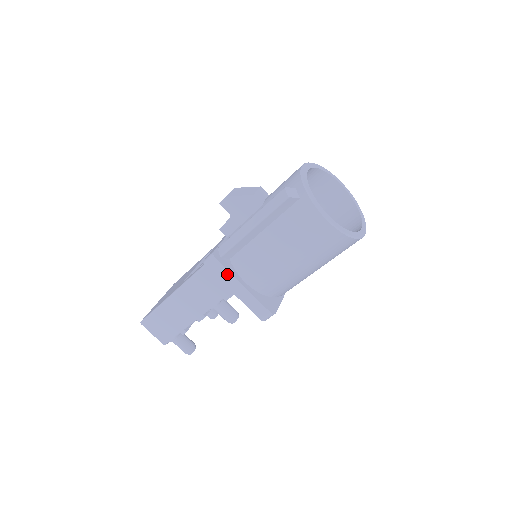
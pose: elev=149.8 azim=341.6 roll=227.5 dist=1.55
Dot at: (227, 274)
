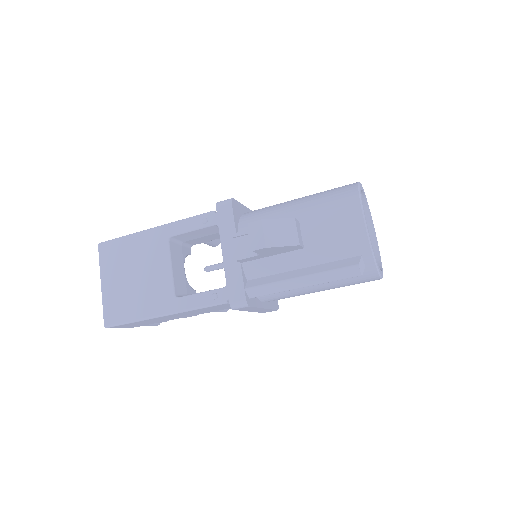
Dot at: (254, 308)
